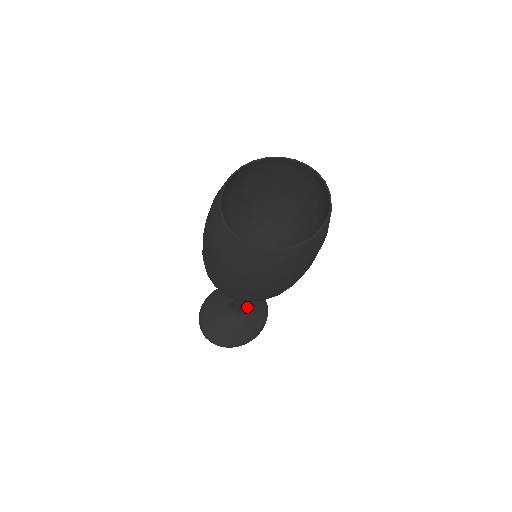
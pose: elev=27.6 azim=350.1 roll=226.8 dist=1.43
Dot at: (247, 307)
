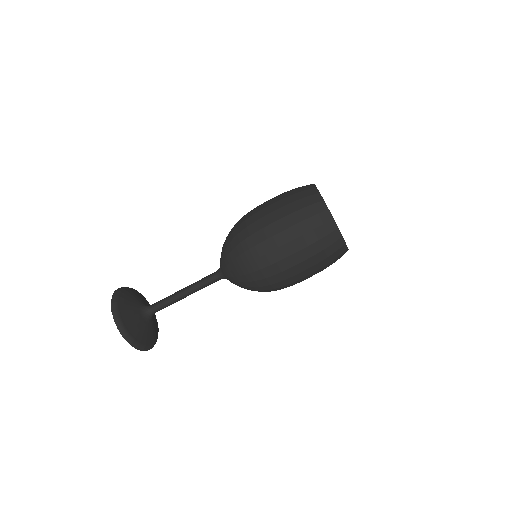
Dot at: (153, 315)
